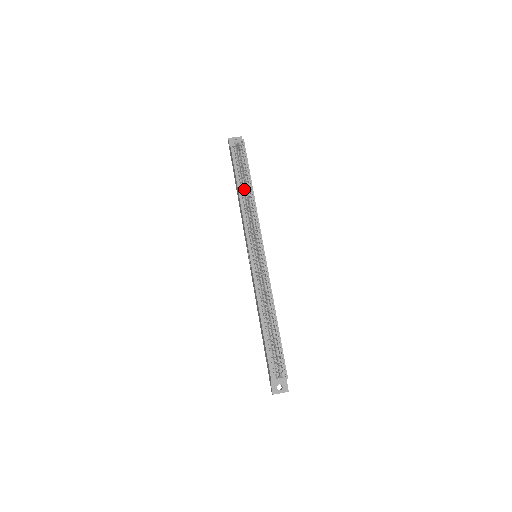
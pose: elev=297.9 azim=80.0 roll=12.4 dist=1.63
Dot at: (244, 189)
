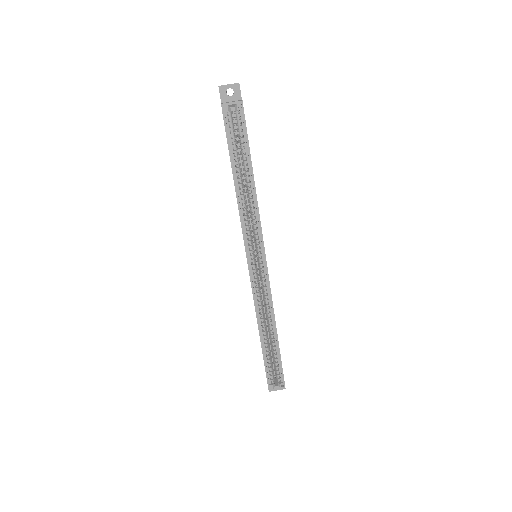
Dot at: (242, 176)
